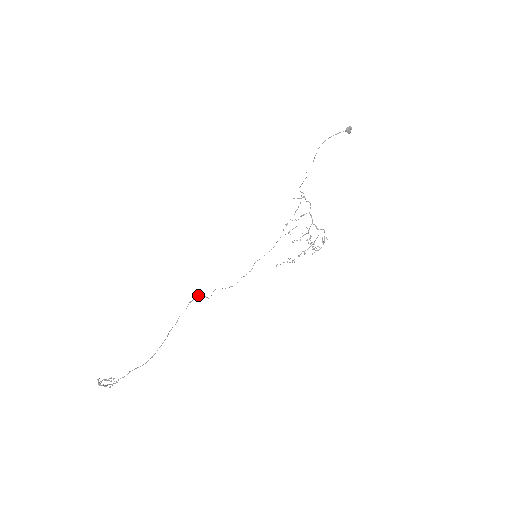
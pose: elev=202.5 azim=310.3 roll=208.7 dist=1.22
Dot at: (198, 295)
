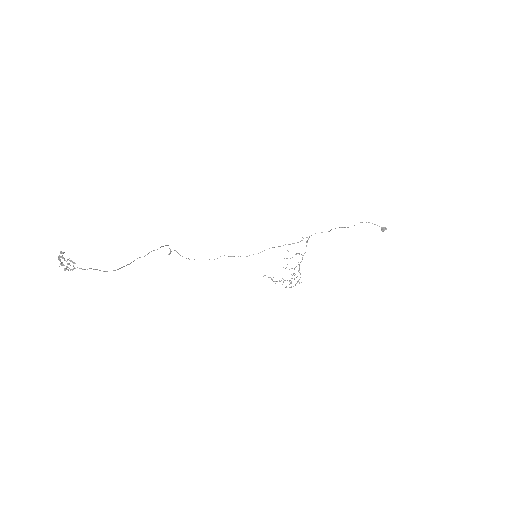
Dot at: occluded
